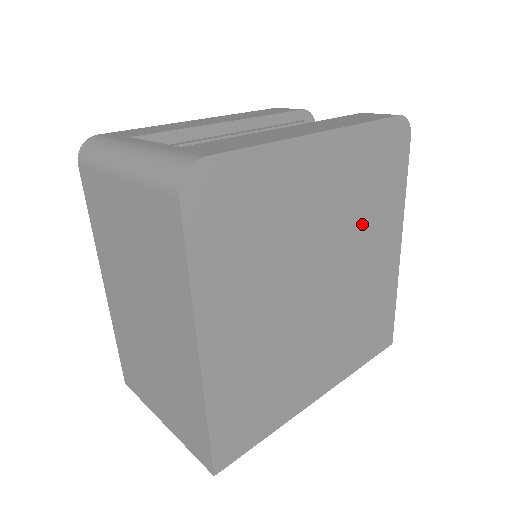
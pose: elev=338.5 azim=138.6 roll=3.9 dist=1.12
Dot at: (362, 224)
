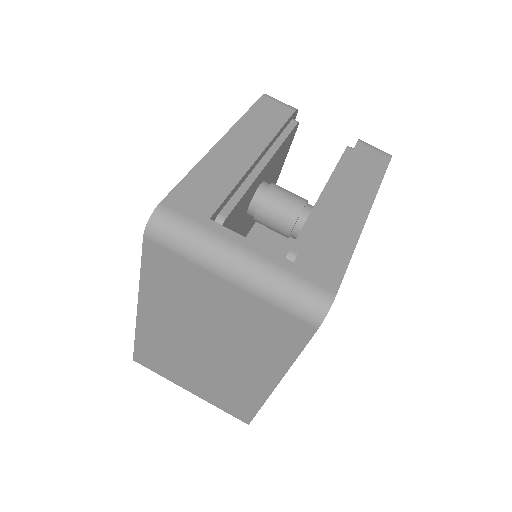
Dot at: occluded
